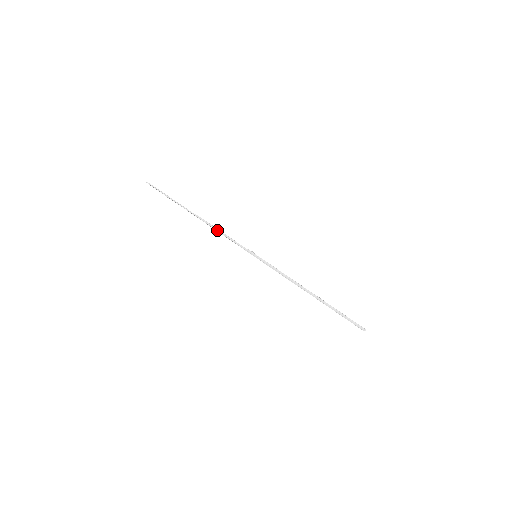
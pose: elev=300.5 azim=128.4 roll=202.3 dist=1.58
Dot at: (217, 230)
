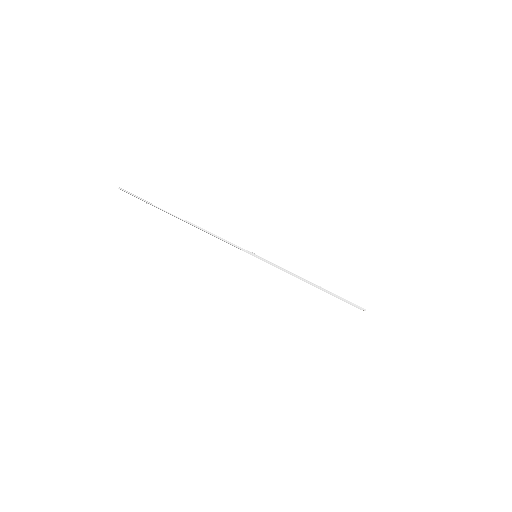
Dot at: (212, 235)
